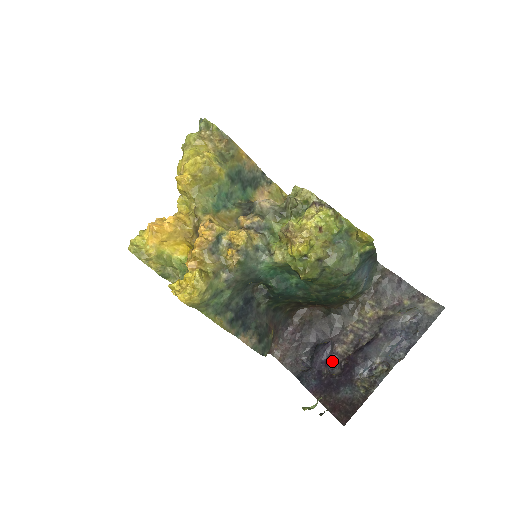
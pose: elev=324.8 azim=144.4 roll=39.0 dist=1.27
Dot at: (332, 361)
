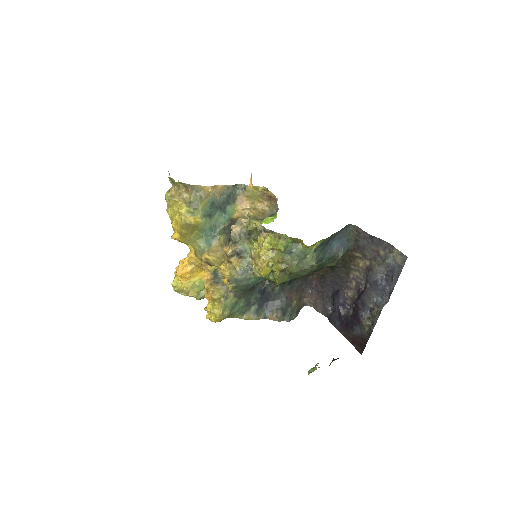
Dot at: (347, 303)
